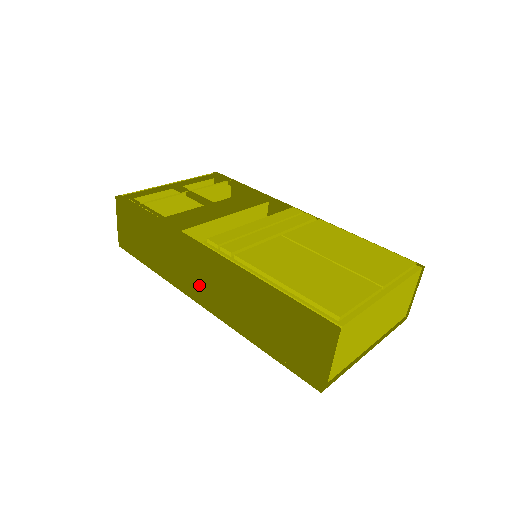
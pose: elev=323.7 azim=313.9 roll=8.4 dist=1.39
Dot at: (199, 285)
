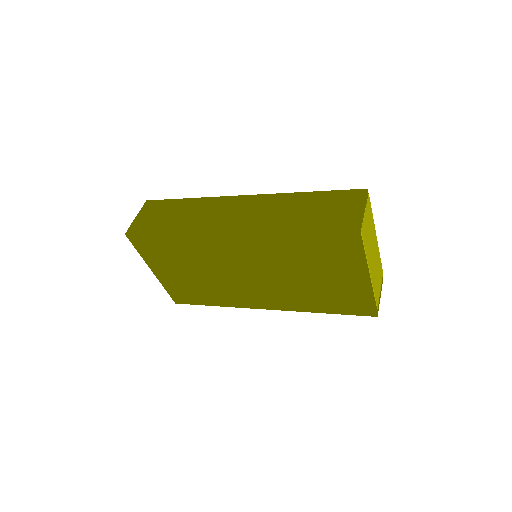
Dot at: (231, 218)
